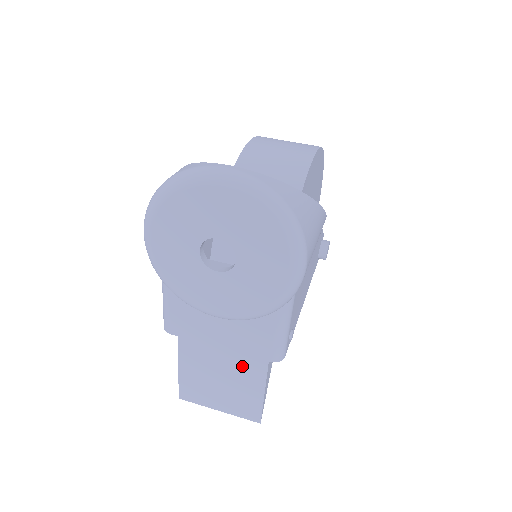
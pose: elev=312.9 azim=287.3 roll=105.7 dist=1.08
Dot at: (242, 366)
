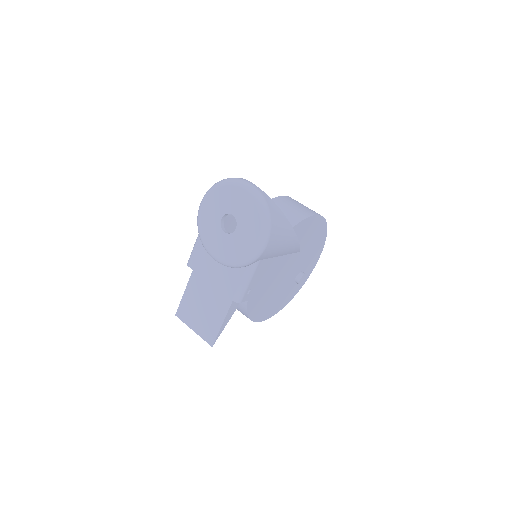
Dot at: (217, 302)
